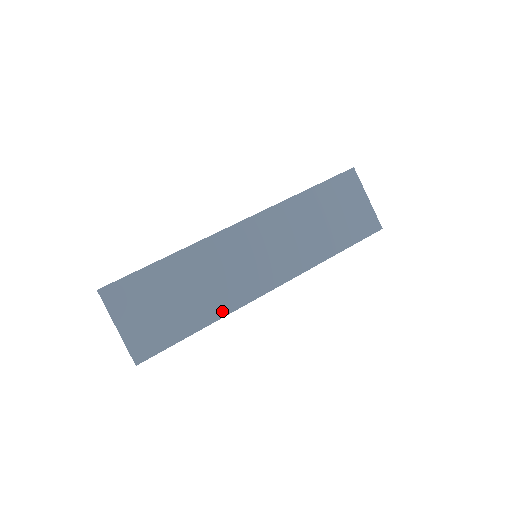
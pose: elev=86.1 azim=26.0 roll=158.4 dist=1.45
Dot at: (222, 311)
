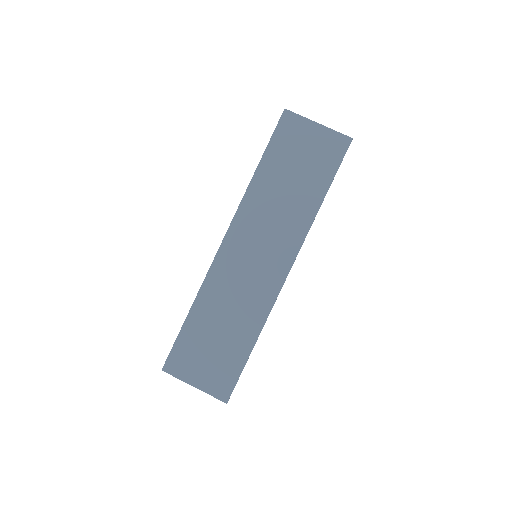
Dot at: (260, 320)
